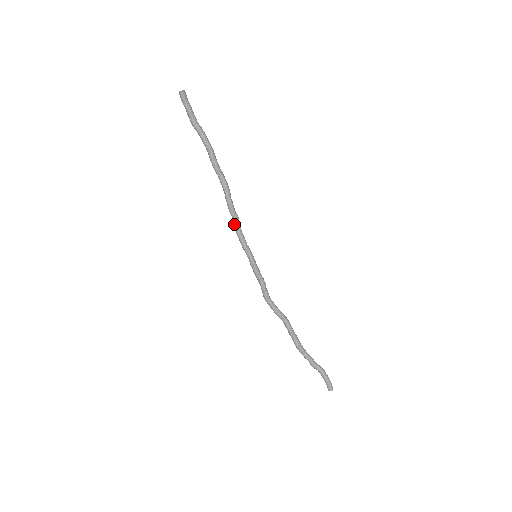
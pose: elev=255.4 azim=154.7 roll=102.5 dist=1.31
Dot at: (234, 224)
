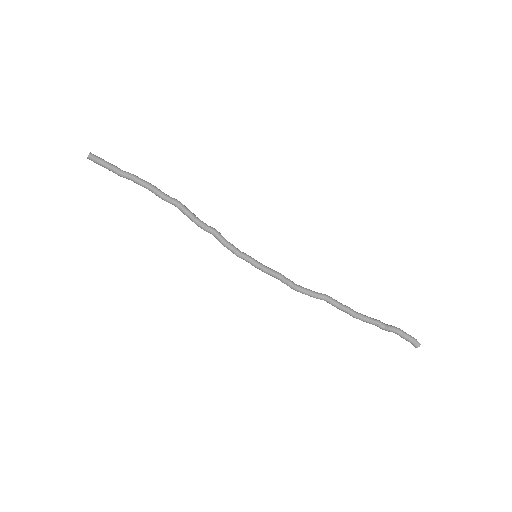
Dot at: occluded
